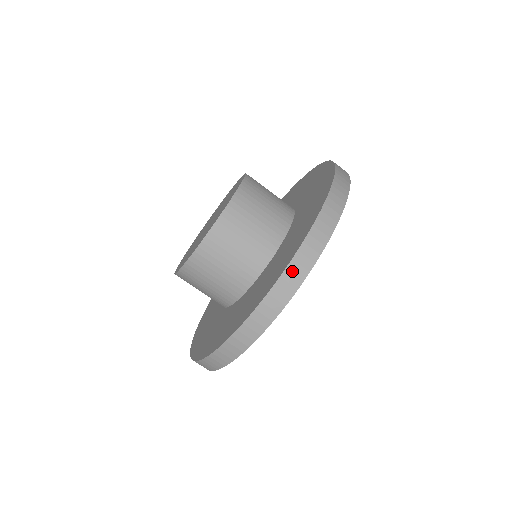
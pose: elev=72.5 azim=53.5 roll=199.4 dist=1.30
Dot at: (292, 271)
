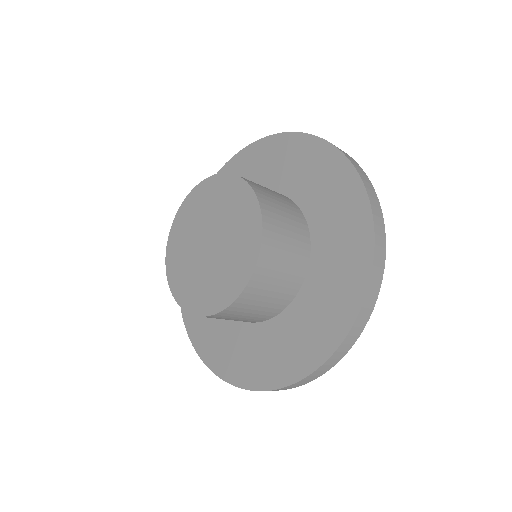
Dot at: (333, 358)
